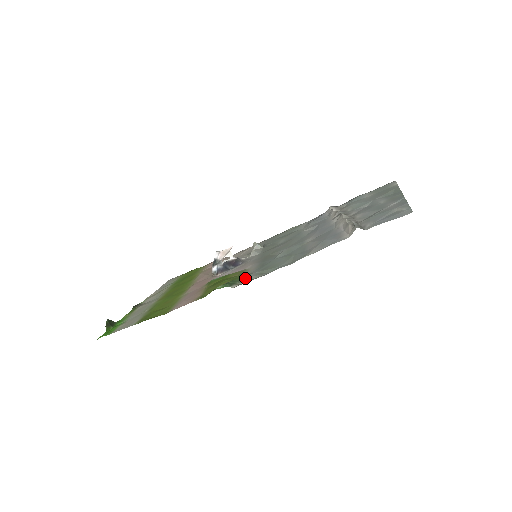
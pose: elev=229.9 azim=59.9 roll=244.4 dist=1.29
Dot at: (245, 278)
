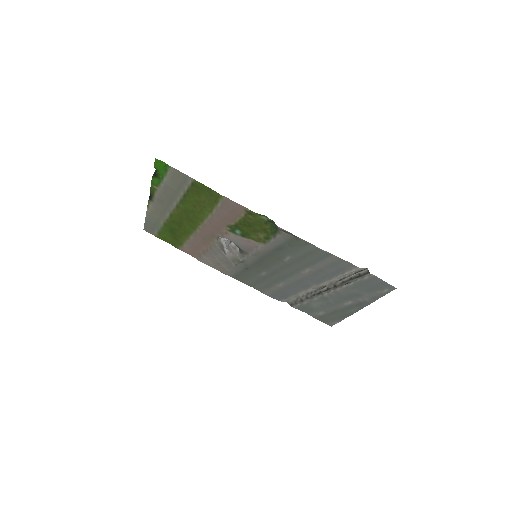
Dot at: (280, 234)
